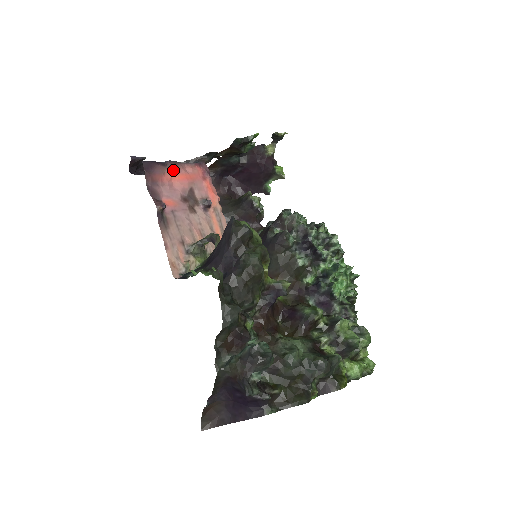
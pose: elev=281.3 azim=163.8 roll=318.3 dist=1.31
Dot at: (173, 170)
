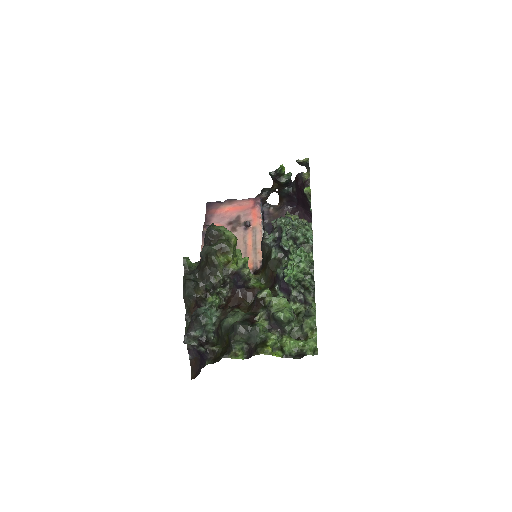
Dot at: (227, 205)
